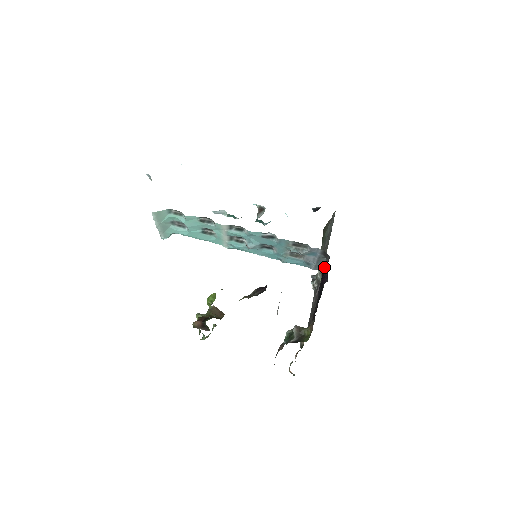
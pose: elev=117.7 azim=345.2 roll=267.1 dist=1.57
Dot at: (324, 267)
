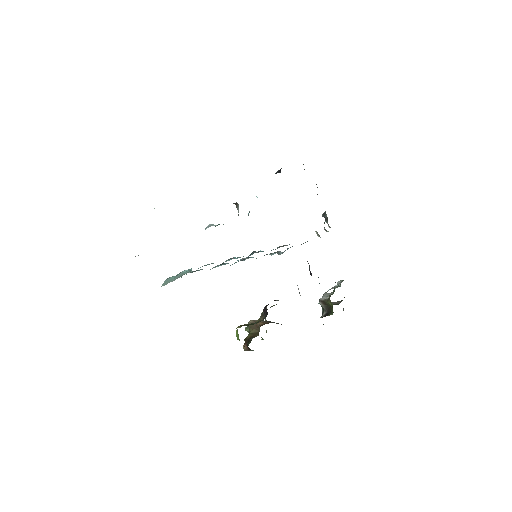
Dot at: occluded
